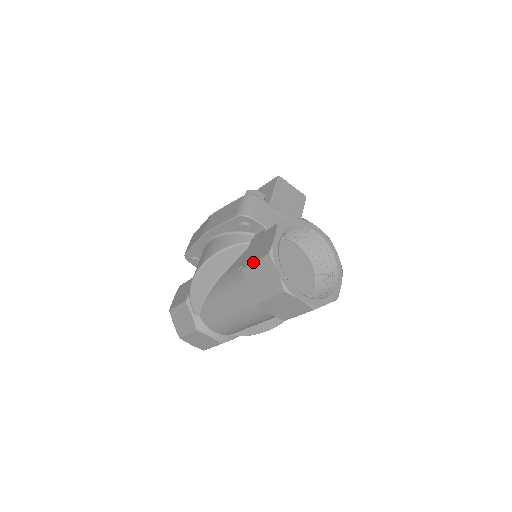
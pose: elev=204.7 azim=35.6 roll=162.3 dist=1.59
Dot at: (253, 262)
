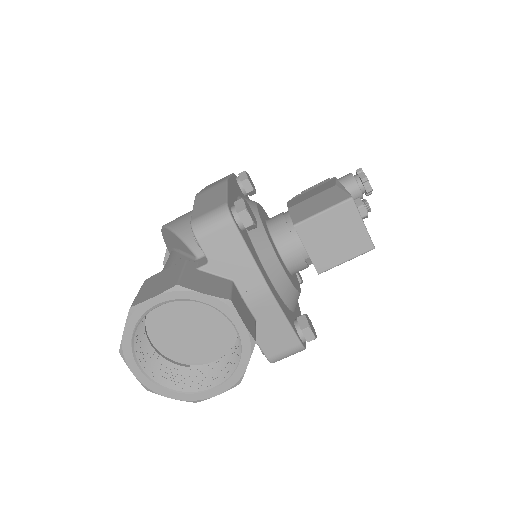
Dot at: occluded
